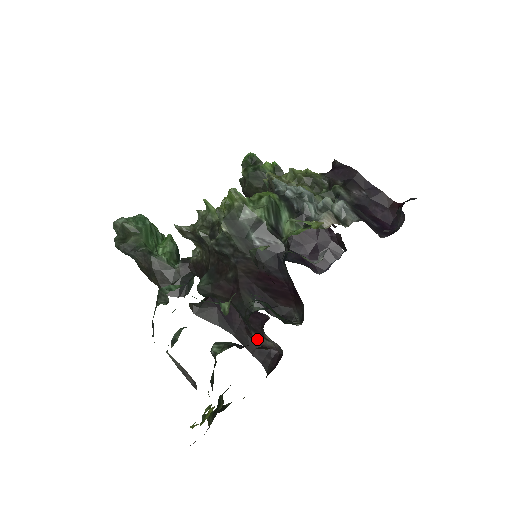
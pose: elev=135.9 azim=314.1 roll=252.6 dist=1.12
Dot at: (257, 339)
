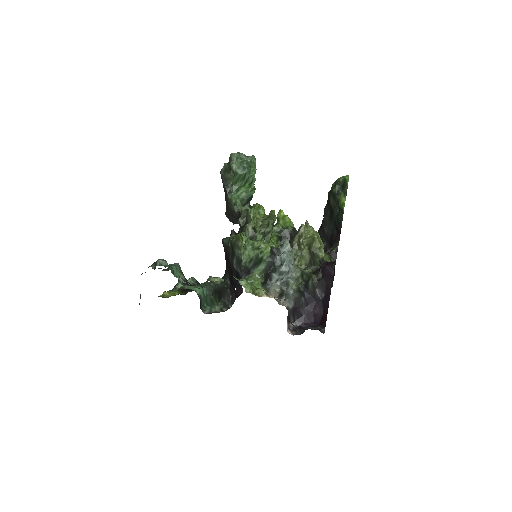
Dot at: occluded
